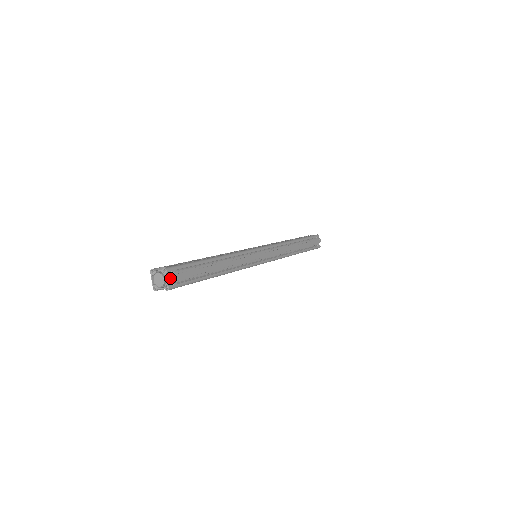
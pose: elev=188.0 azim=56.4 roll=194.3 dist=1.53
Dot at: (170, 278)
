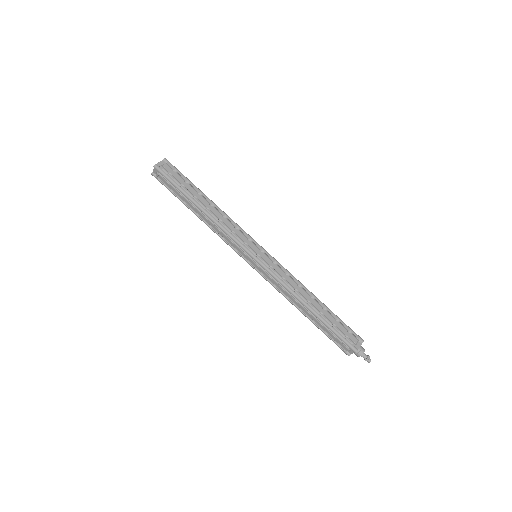
Dot at: (163, 165)
